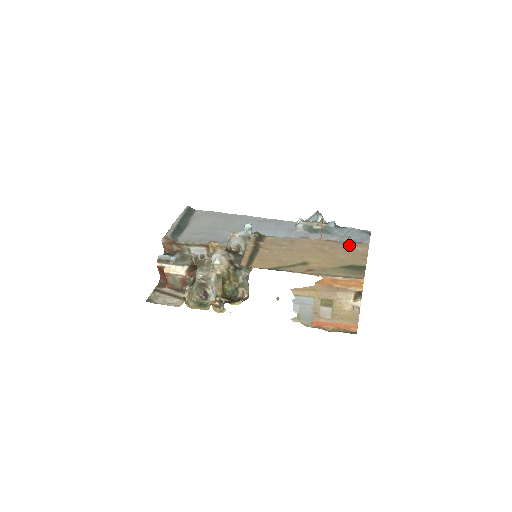
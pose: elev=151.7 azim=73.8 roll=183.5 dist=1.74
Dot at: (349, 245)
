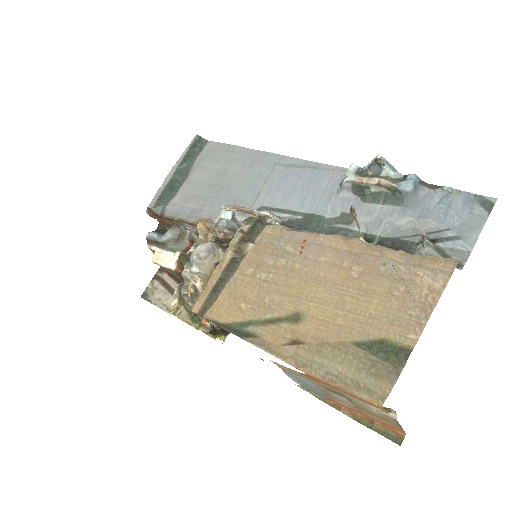
Dot at: (409, 265)
